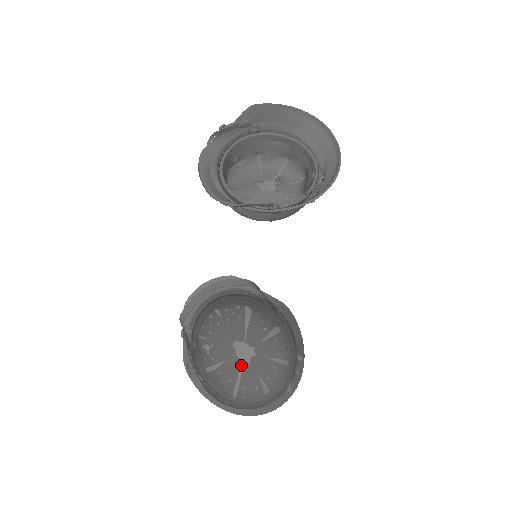
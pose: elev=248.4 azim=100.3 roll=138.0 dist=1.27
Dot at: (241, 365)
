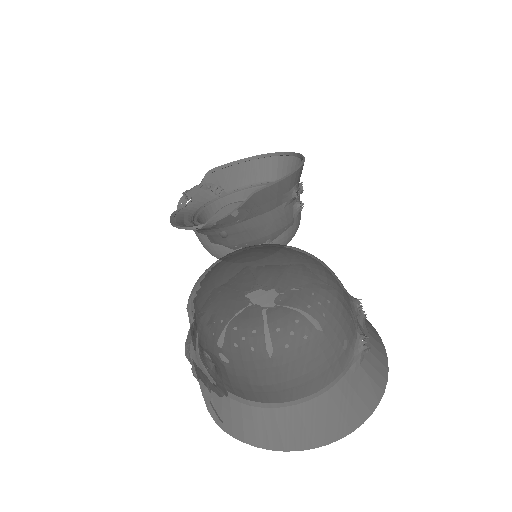
Dot at: (253, 284)
